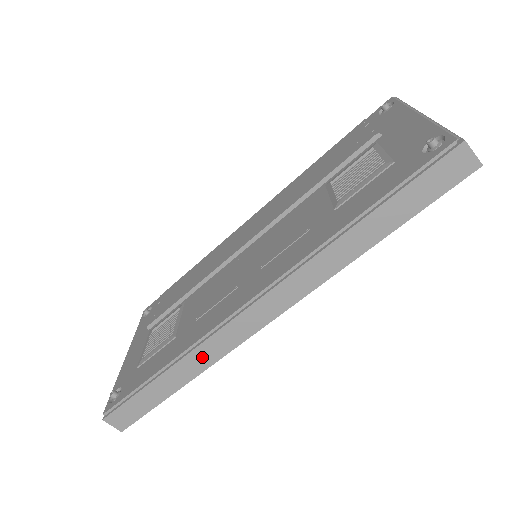
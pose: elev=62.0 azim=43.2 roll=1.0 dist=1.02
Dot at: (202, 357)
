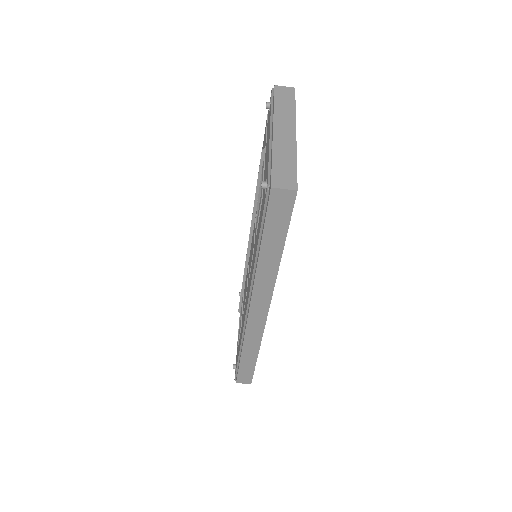
Dot at: (252, 342)
